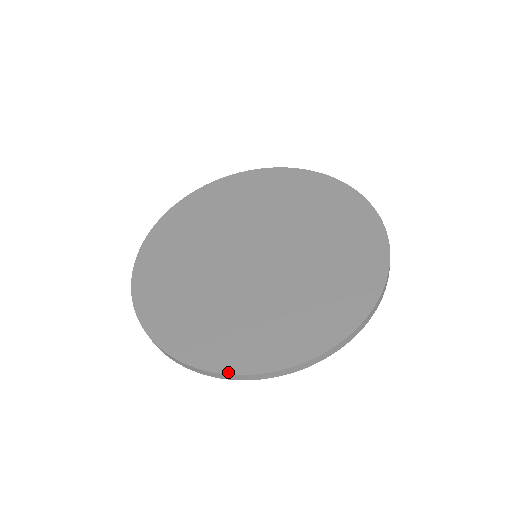
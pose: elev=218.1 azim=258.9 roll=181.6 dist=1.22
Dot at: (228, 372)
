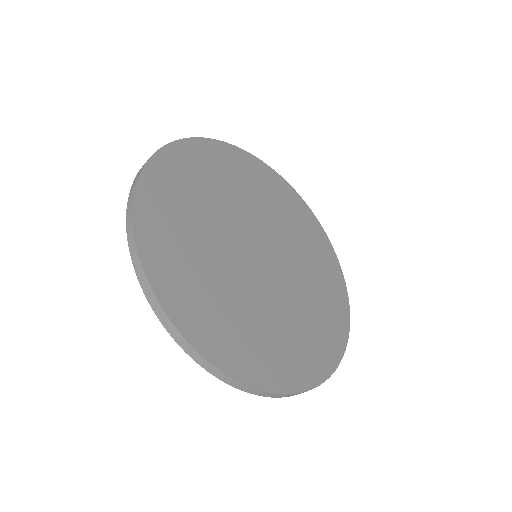
Dot at: (257, 386)
